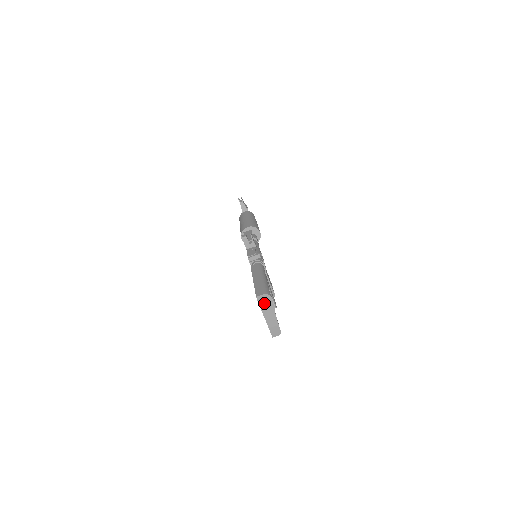
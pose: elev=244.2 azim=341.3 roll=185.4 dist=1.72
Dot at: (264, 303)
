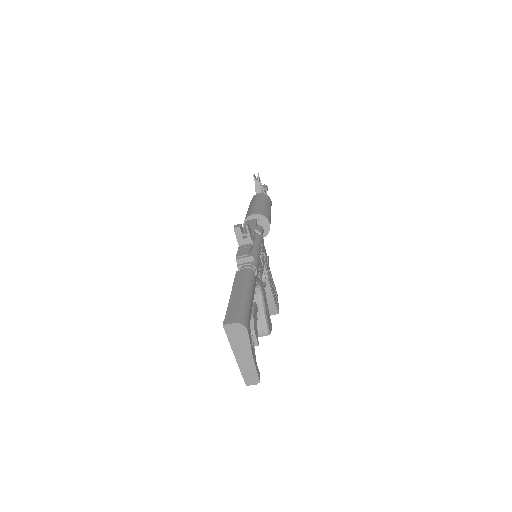
Dot at: (235, 336)
